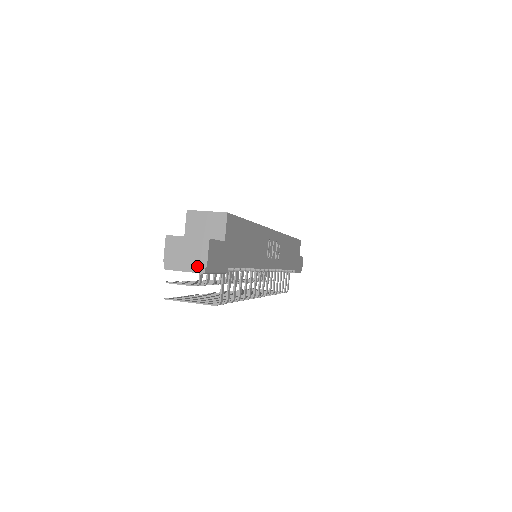
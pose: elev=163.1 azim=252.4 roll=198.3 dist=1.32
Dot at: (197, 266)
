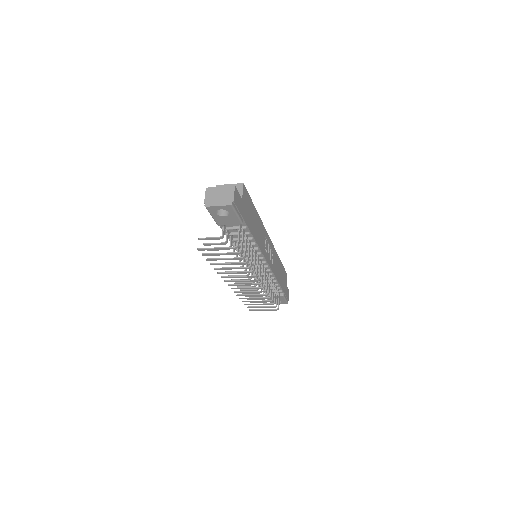
Dot at: (227, 201)
